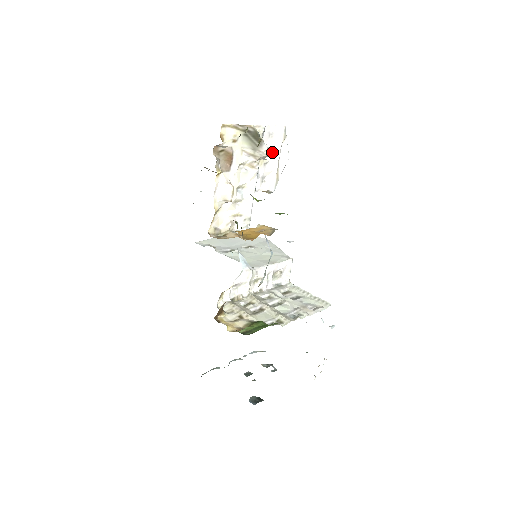
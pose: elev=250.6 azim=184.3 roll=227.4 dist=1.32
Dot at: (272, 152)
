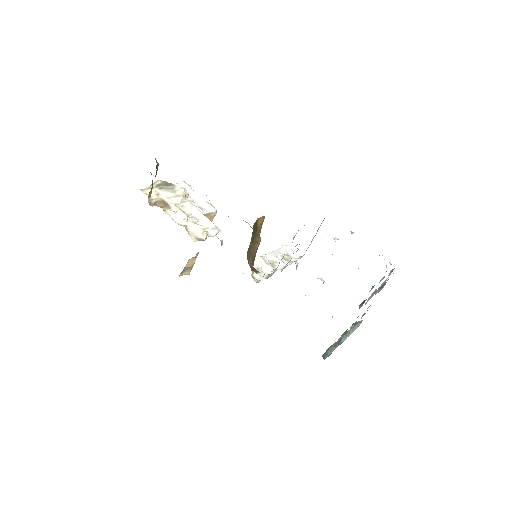
Dot at: (190, 195)
